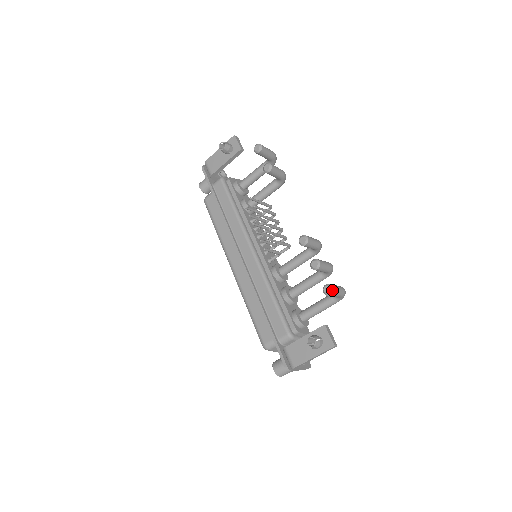
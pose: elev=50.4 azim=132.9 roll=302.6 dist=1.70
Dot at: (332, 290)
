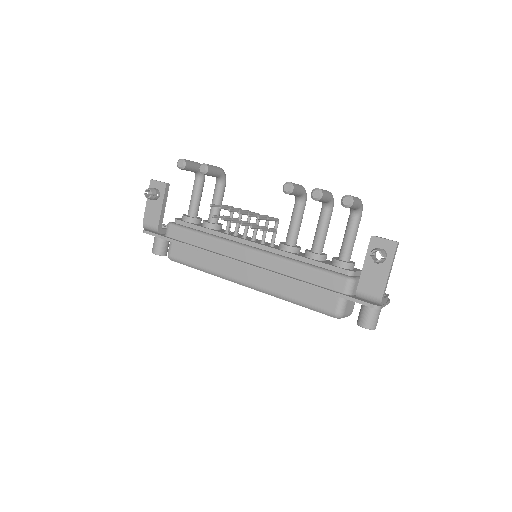
Dot at: (351, 197)
